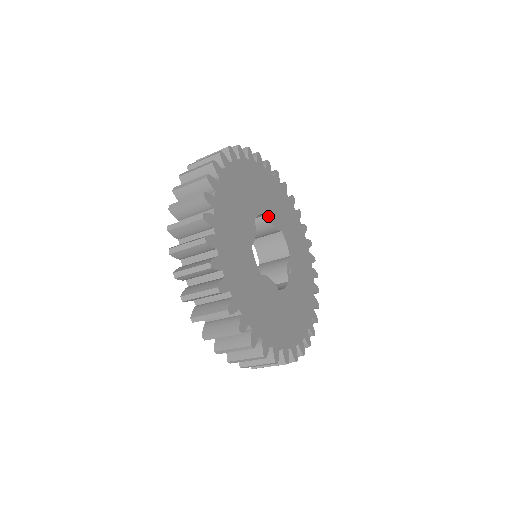
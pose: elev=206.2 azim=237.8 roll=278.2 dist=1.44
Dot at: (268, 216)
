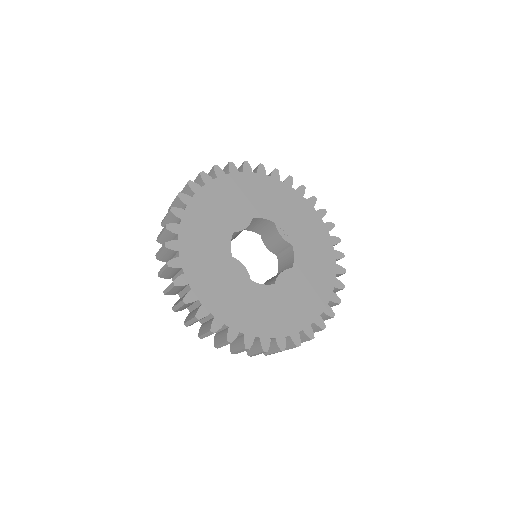
Dot at: (235, 230)
